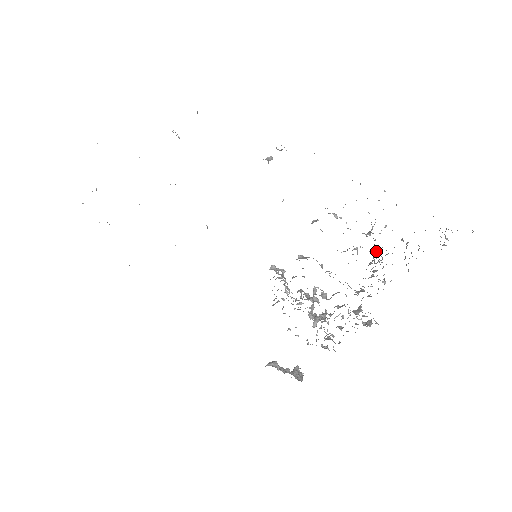
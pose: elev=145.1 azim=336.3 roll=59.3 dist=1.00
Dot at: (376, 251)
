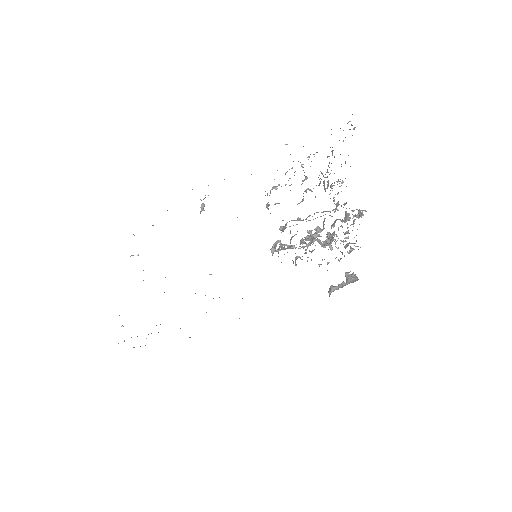
Dot at: occluded
